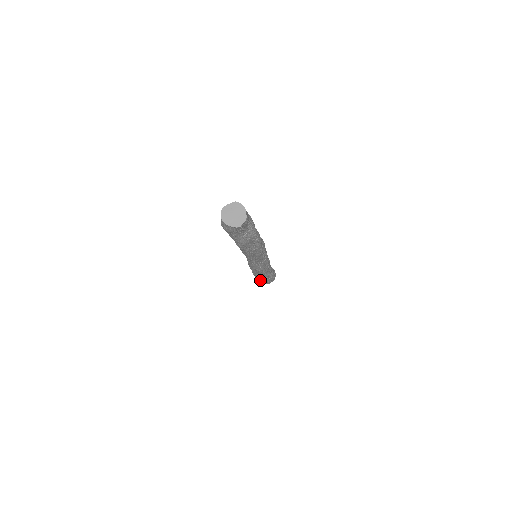
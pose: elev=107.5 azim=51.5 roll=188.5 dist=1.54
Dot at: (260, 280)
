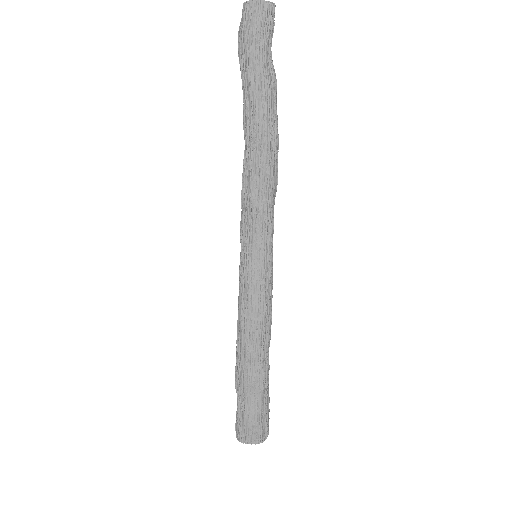
Dot at: (255, 406)
